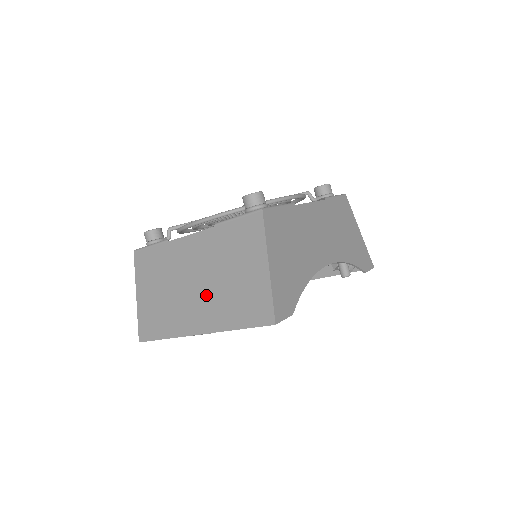
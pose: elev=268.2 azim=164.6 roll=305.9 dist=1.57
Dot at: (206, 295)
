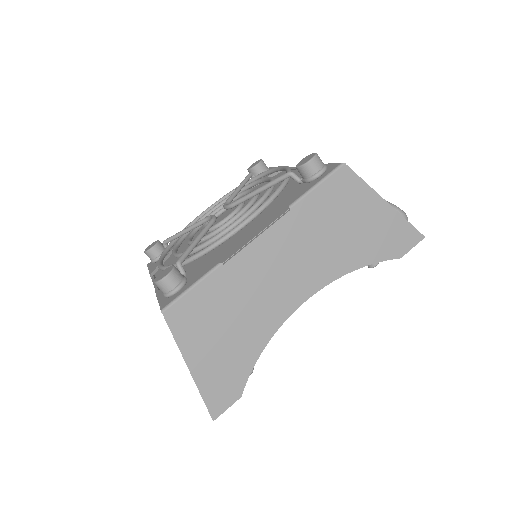
Dot at: occluded
